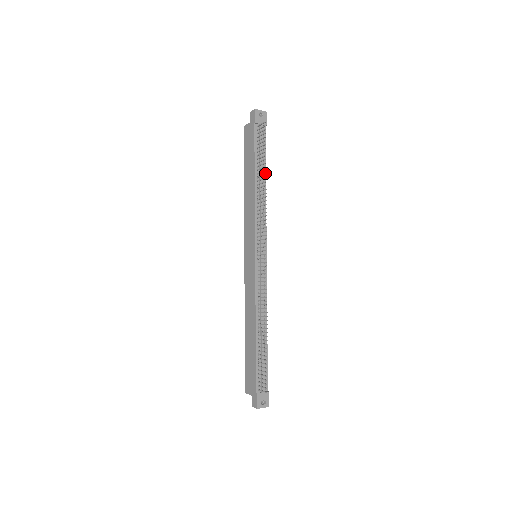
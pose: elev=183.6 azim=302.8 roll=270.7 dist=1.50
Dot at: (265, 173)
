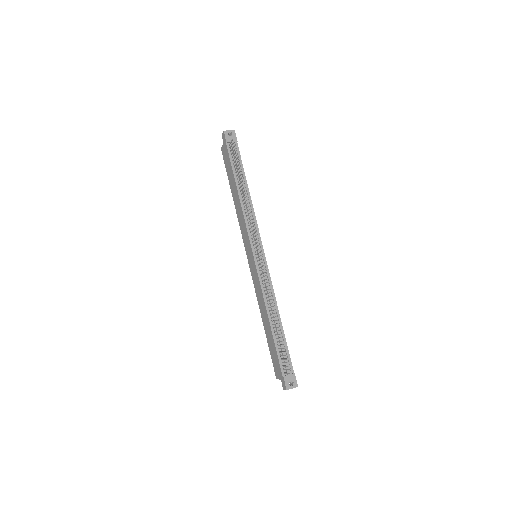
Dot at: (246, 182)
